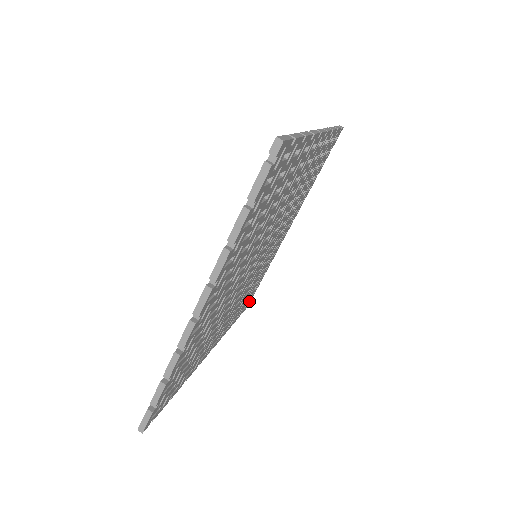
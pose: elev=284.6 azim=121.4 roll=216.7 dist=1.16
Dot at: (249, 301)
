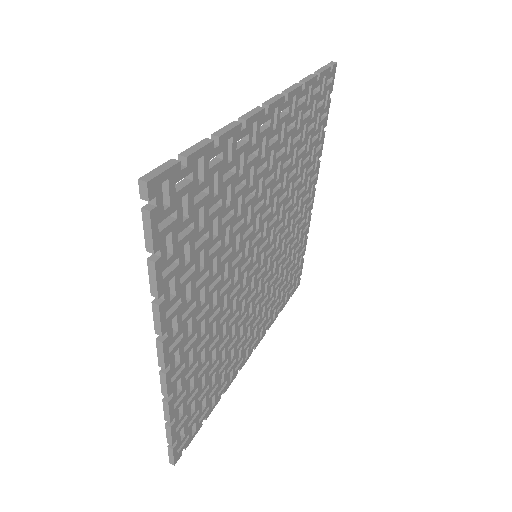
Dot at: (297, 279)
